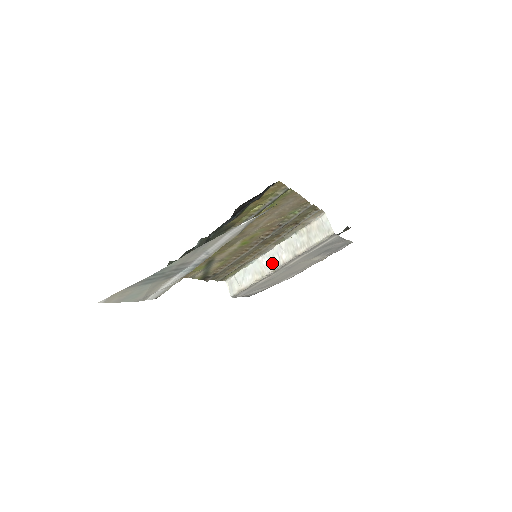
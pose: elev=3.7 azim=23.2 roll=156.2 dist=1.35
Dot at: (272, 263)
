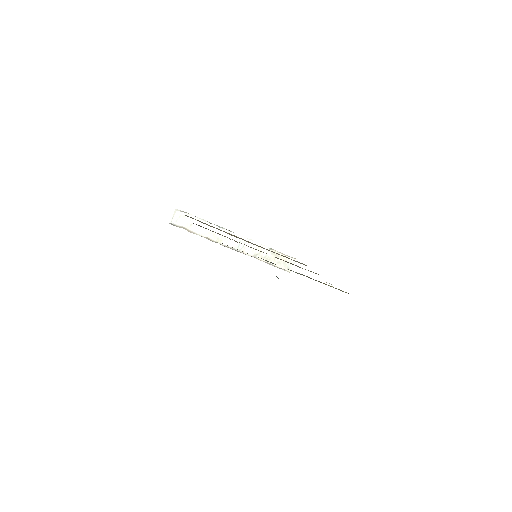
Dot at: (235, 244)
